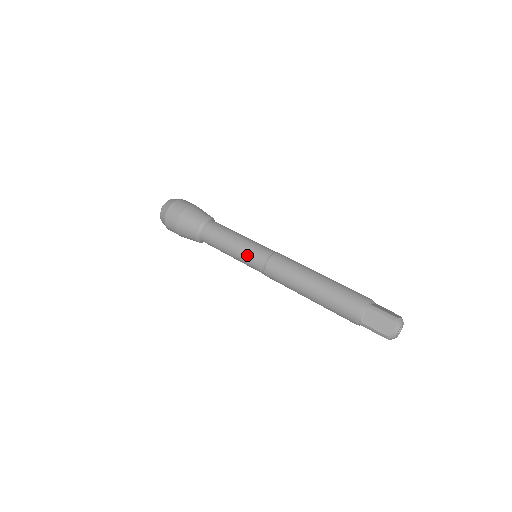
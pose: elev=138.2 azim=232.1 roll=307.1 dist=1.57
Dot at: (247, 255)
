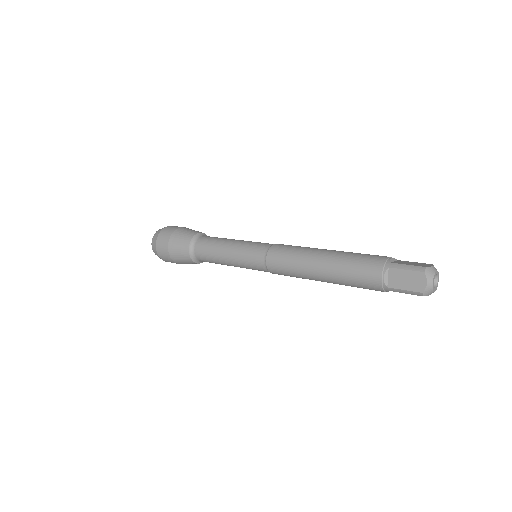
Dot at: (244, 258)
